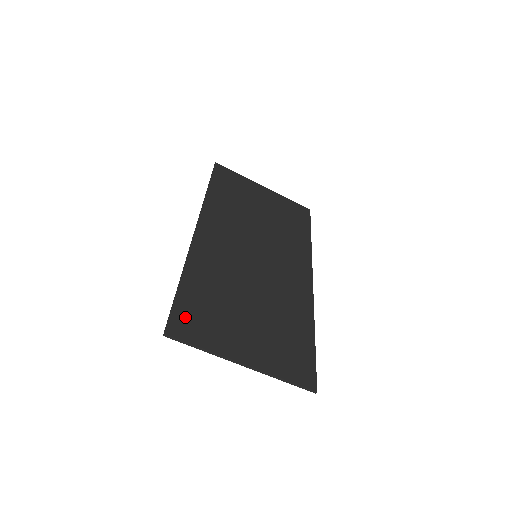
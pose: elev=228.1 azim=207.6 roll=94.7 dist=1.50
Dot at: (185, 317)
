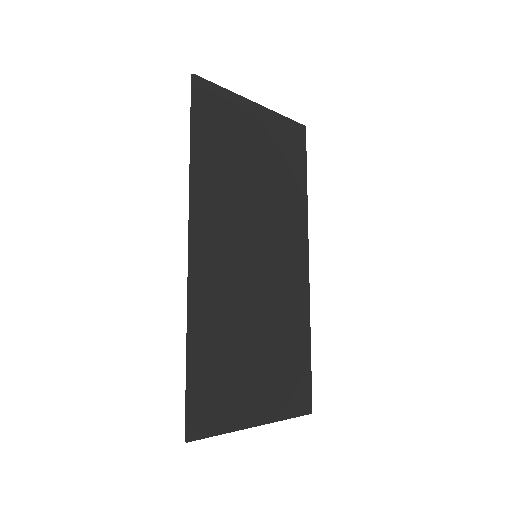
Dot at: (202, 405)
